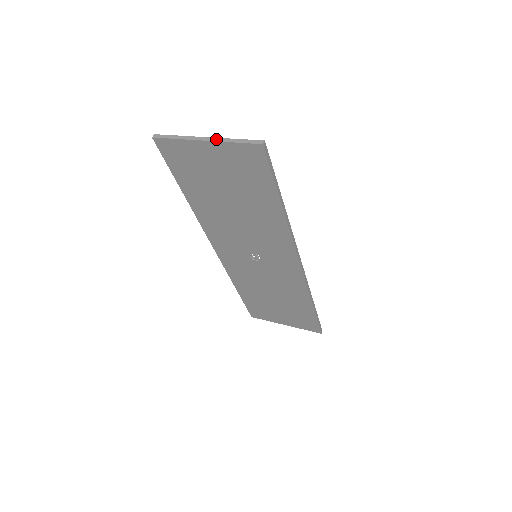
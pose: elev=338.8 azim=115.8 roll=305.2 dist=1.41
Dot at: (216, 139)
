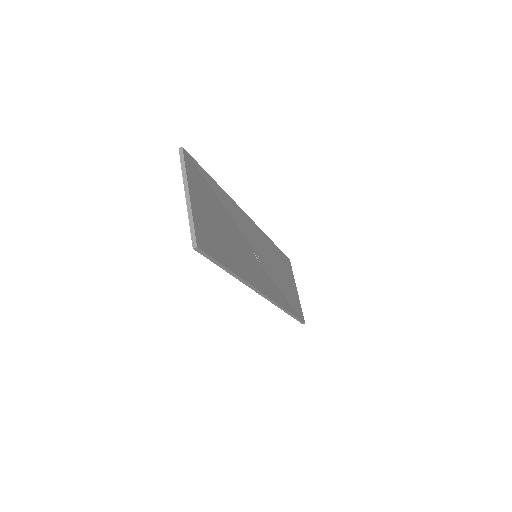
Dot at: (189, 204)
